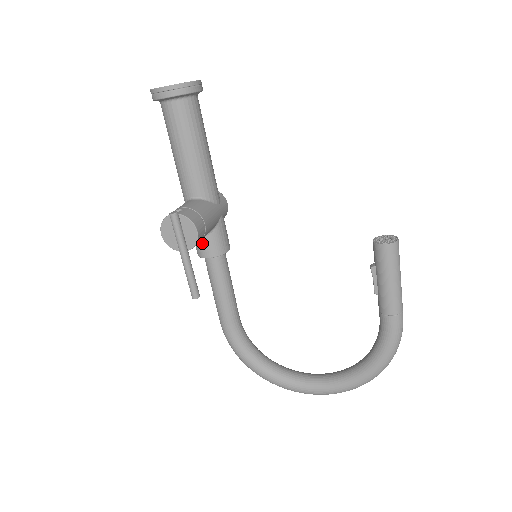
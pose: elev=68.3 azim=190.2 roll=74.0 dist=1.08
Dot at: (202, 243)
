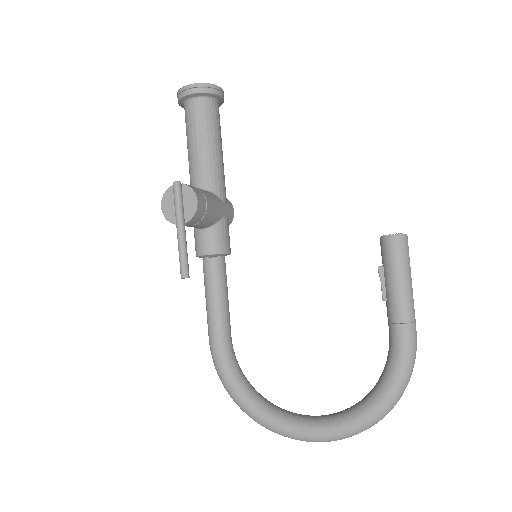
Dot at: (202, 238)
